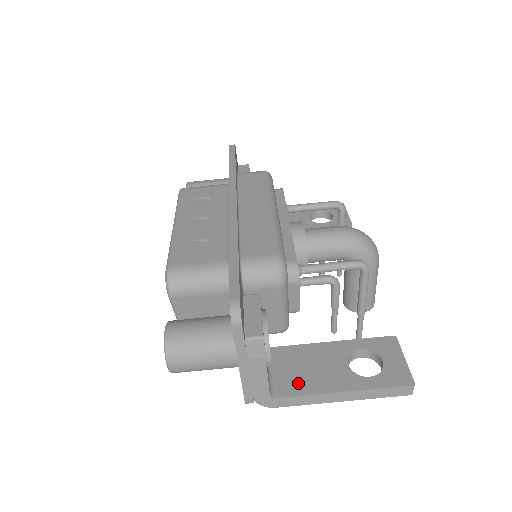
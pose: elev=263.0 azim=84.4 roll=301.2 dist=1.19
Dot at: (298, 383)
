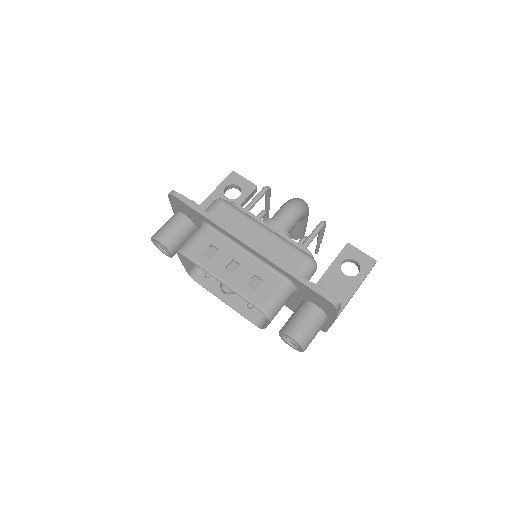
Dot at: occluded
